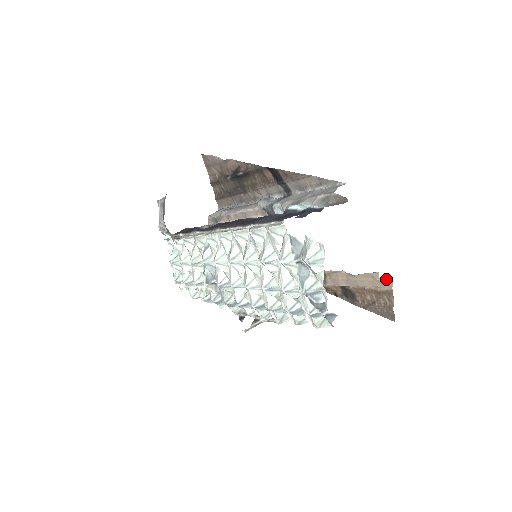
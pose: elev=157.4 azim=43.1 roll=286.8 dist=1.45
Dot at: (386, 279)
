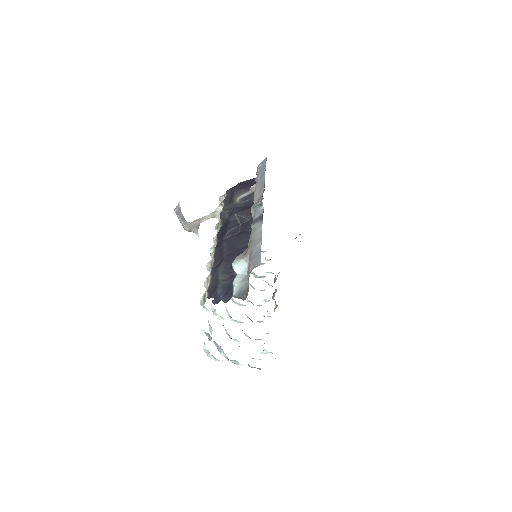
Dot at: occluded
